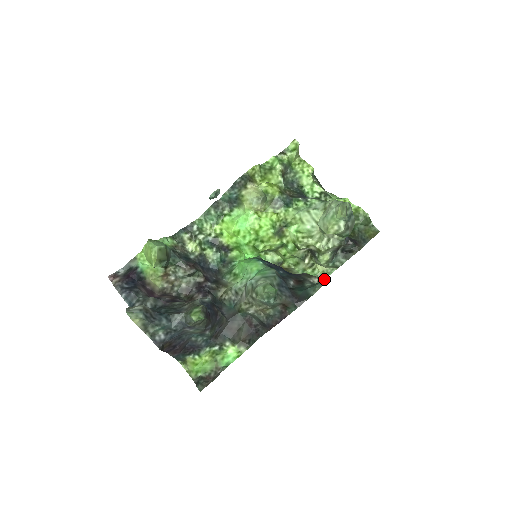
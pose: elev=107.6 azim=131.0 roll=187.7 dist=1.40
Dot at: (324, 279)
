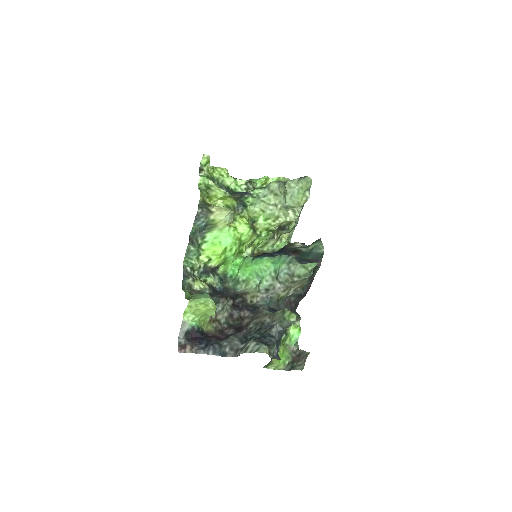
Dot at: (290, 242)
